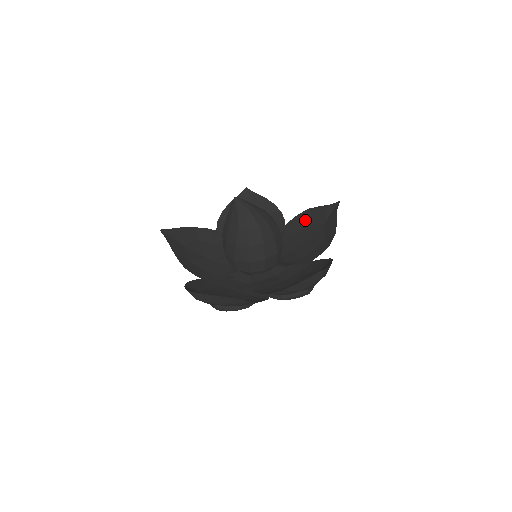
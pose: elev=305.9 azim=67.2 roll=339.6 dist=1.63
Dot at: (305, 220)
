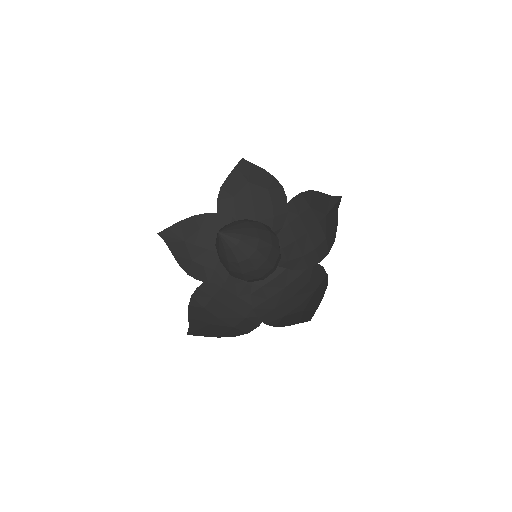
Dot at: (308, 202)
